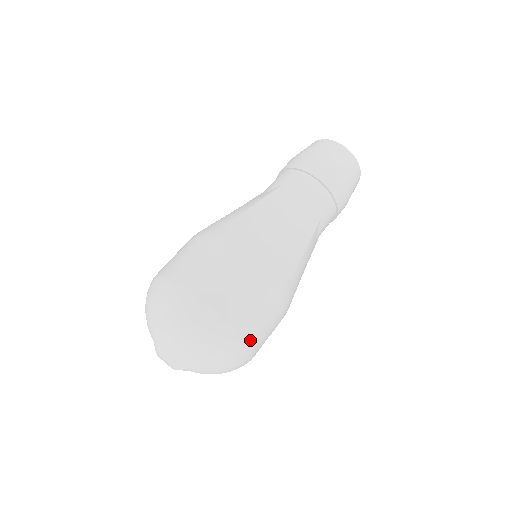
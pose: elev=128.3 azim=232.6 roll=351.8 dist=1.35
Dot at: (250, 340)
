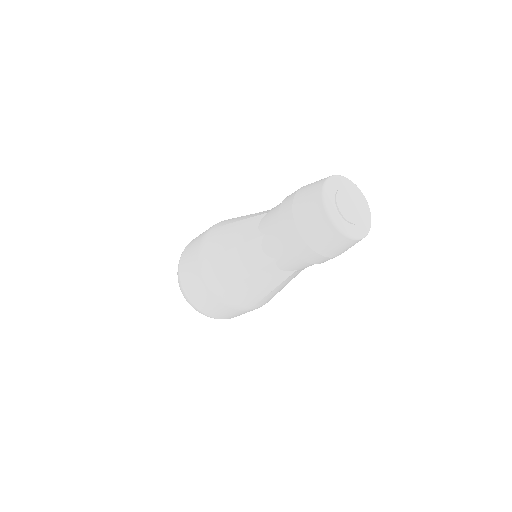
Dot at: (229, 318)
